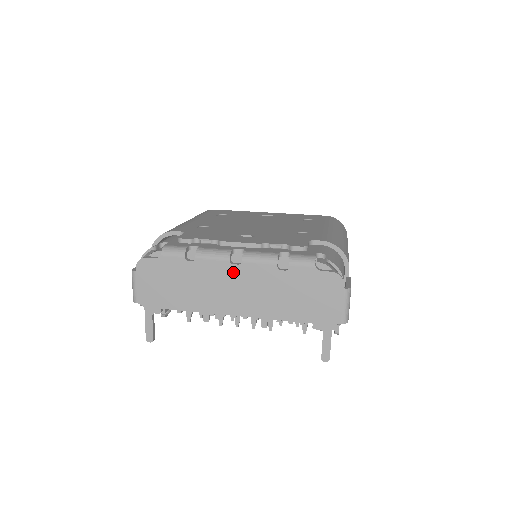
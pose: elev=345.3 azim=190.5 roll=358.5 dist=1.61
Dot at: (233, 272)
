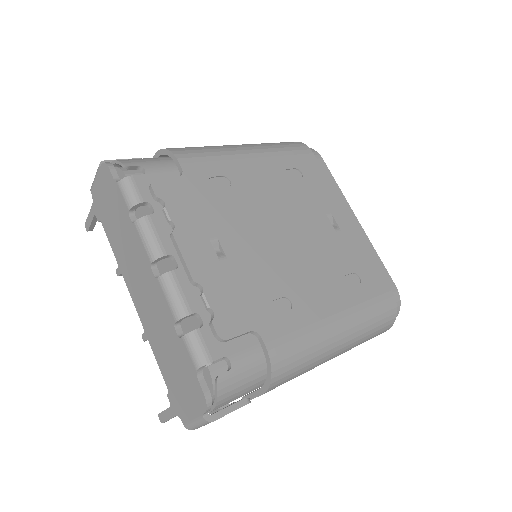
Dot at: (148, 274)
